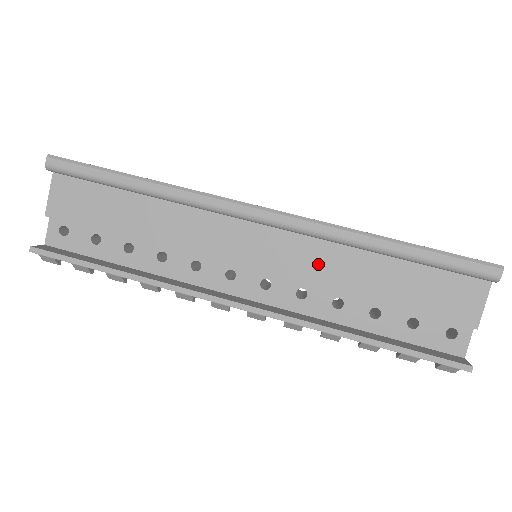
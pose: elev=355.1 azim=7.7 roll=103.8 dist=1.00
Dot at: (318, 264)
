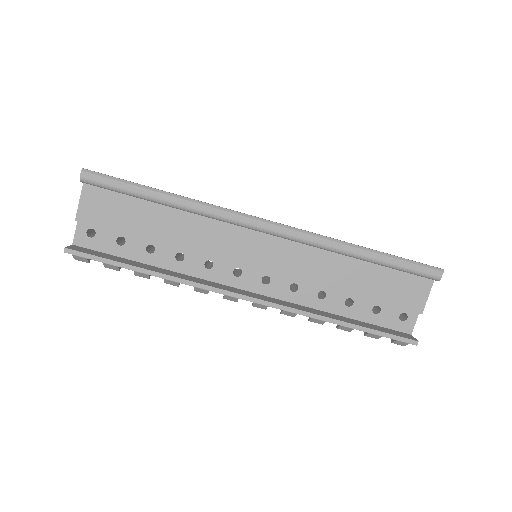
Dot at: (309, 265)
